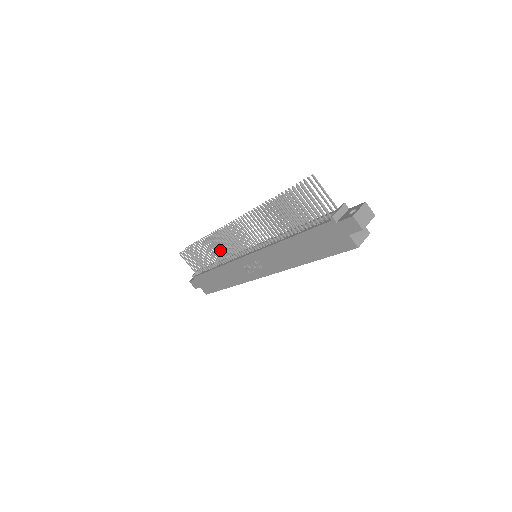
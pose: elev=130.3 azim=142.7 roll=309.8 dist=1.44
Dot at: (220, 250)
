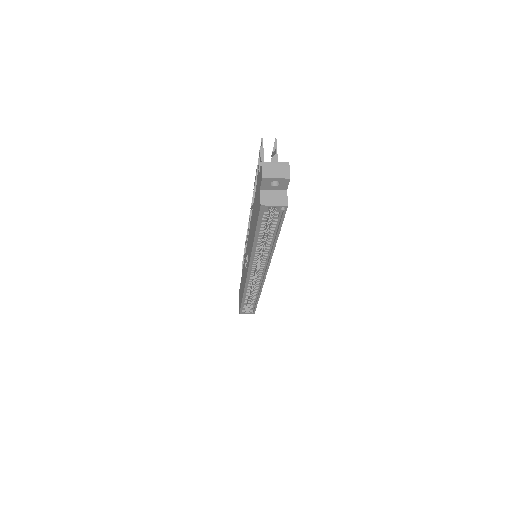
Dot at: occluded
